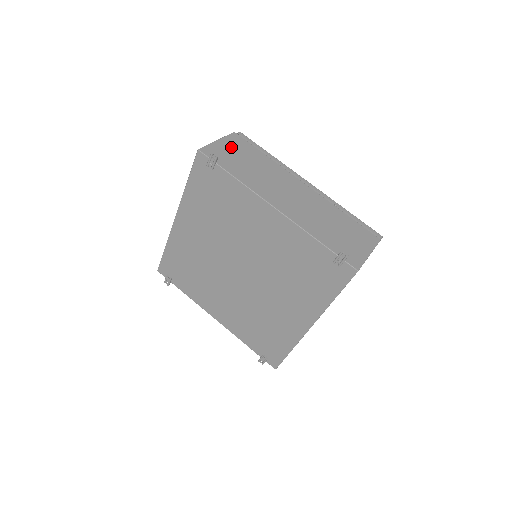
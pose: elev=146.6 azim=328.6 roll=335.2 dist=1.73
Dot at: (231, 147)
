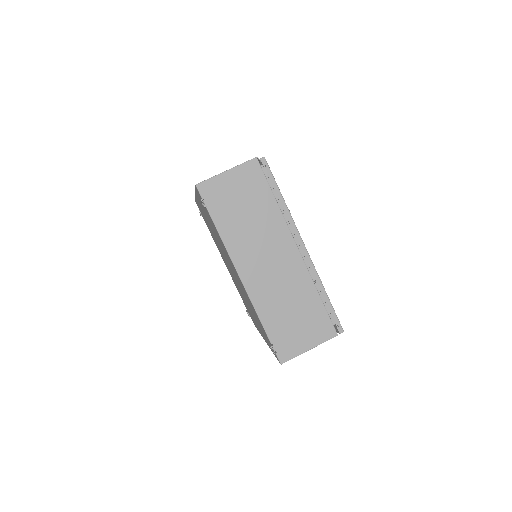
Dot at: (238, 183)
